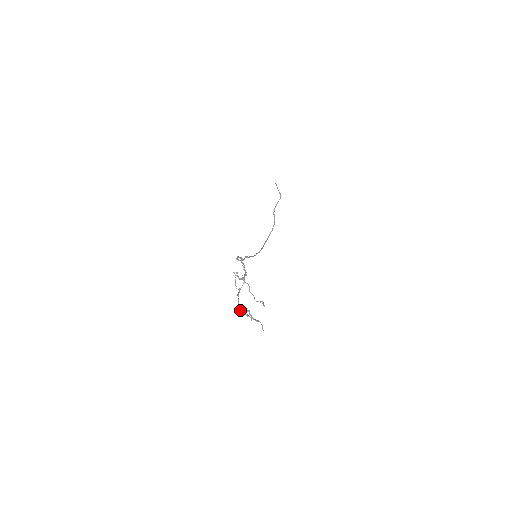
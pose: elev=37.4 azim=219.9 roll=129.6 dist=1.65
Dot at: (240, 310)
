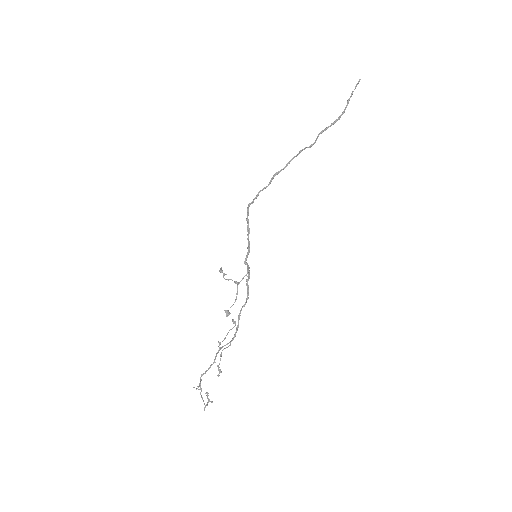
Dot at: (201, 379)
